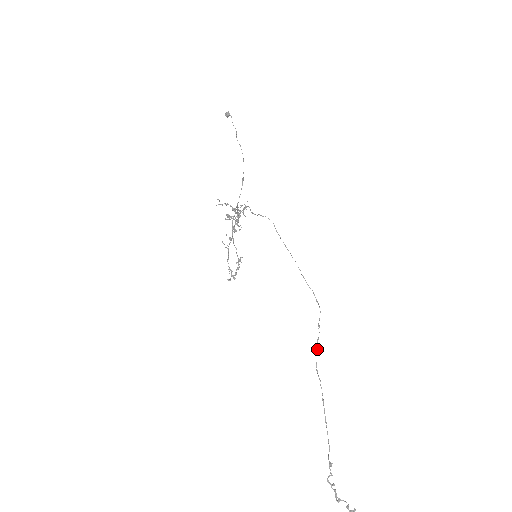
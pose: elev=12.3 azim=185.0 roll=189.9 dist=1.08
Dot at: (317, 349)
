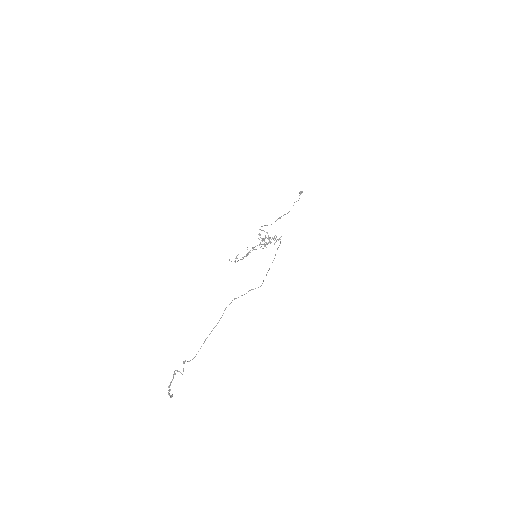
Dot at: (236, 298)
